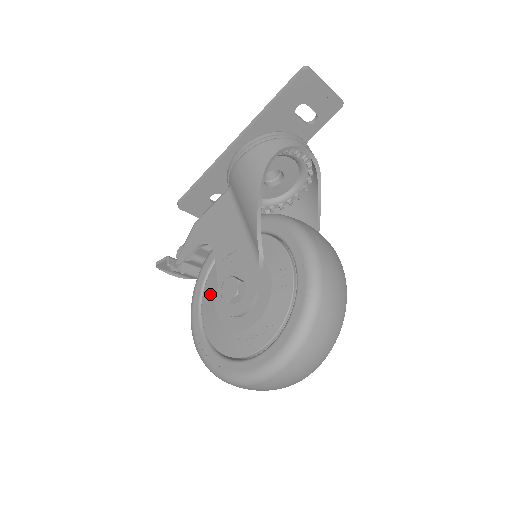
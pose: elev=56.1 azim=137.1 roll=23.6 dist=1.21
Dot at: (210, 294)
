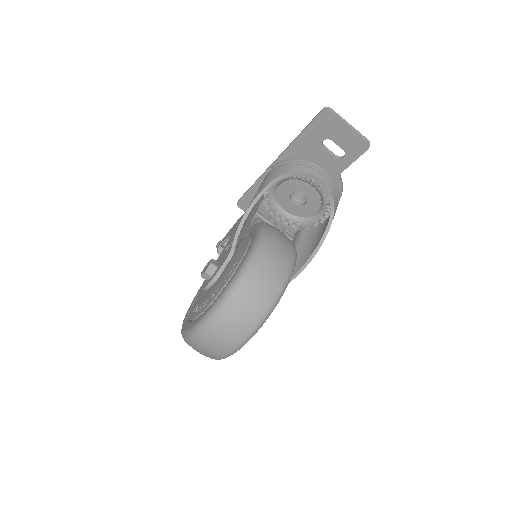
Dot at: occluded
